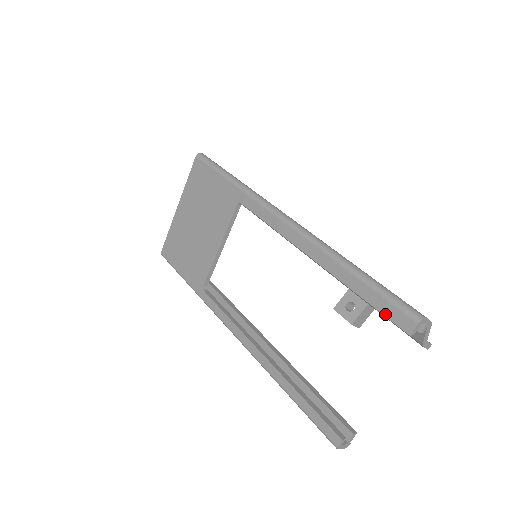
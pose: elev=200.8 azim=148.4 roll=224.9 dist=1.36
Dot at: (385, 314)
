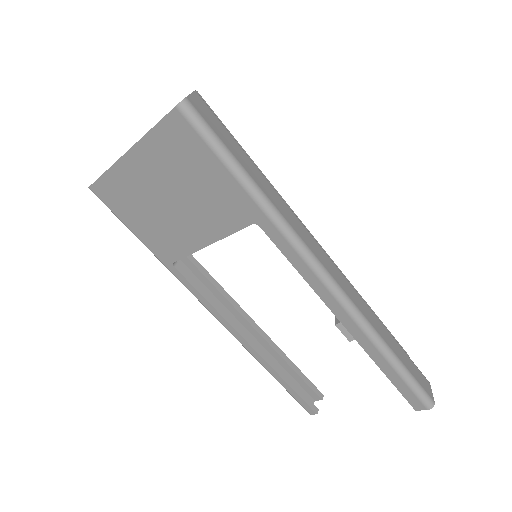
Dot at: (402, 393)
